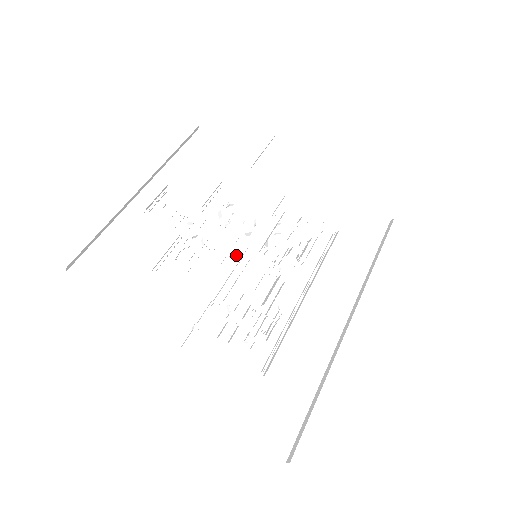
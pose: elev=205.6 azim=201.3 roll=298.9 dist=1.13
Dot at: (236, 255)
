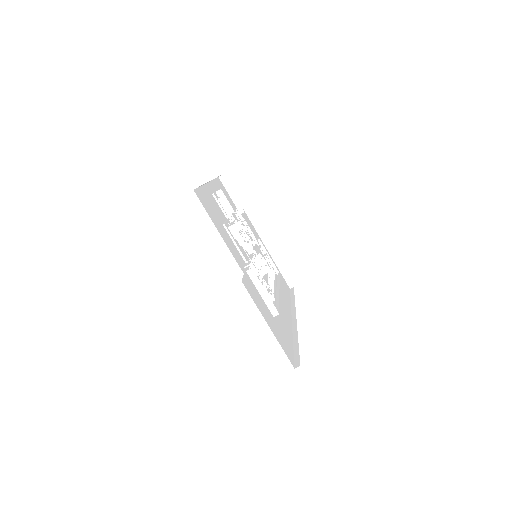
Dot at: occluded
